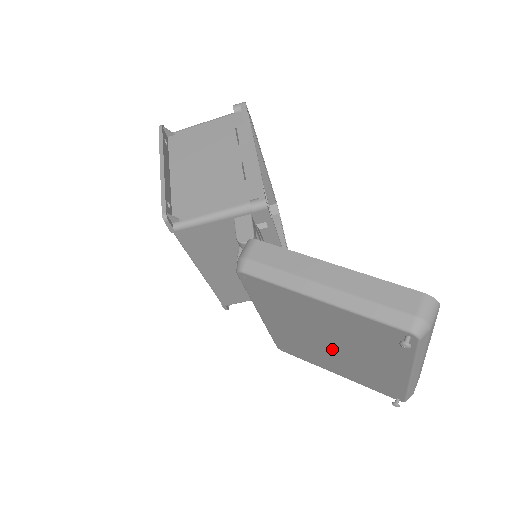
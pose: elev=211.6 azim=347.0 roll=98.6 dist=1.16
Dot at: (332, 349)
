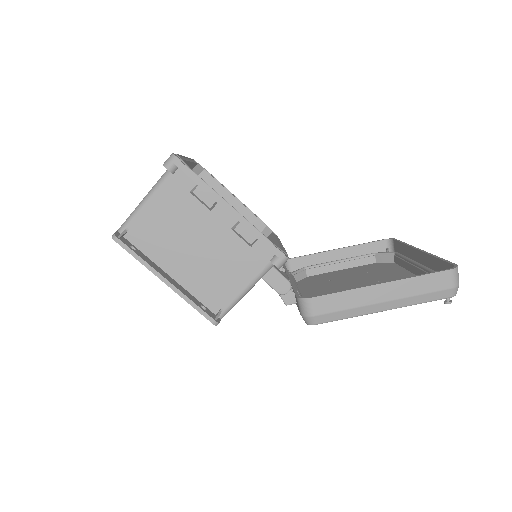
Dot at: occluded
